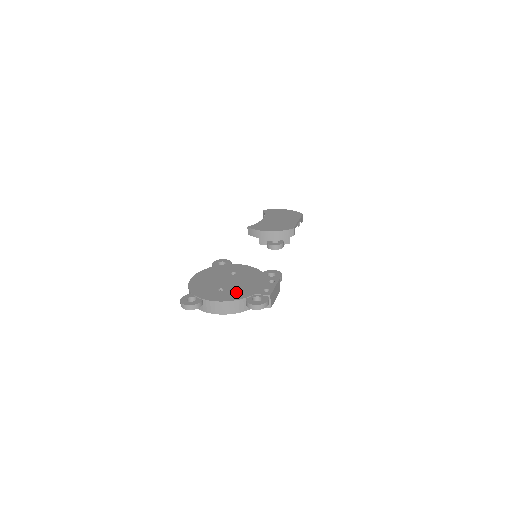
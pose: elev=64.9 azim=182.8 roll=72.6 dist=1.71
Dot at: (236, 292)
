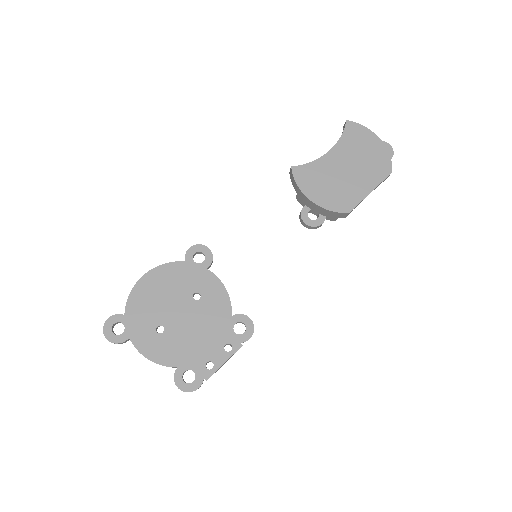
Dot at: (173, 347)
